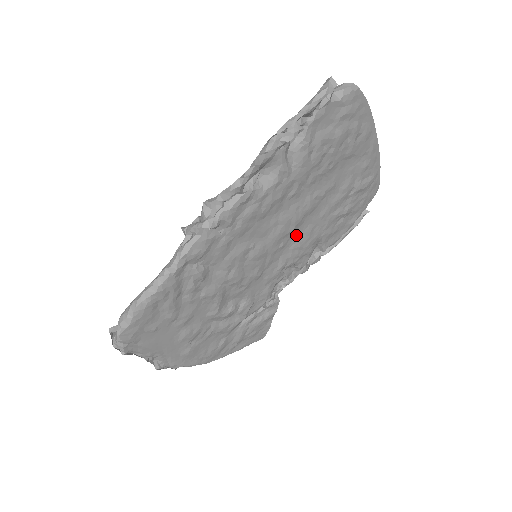
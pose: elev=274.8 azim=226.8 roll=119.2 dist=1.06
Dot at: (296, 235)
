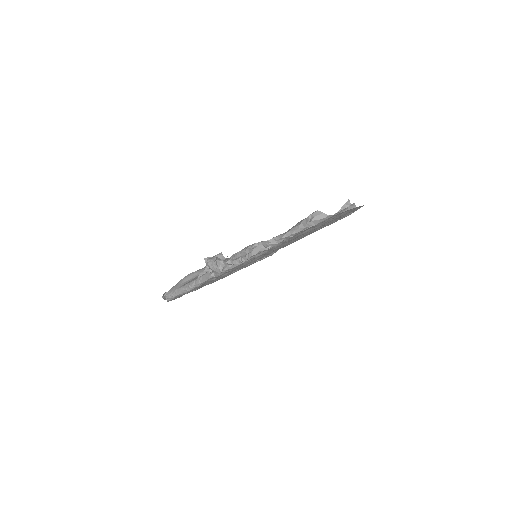
Dot at: occluded
